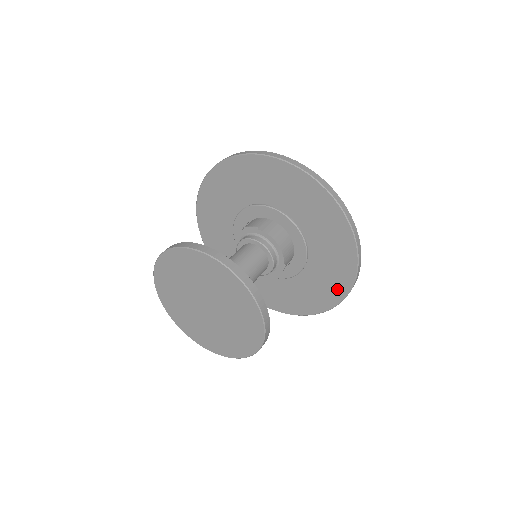
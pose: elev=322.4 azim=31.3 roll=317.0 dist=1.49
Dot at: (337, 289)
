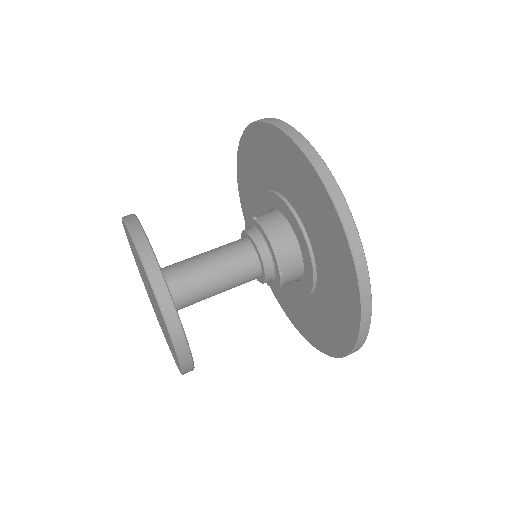
Dot at: (348, 323)
